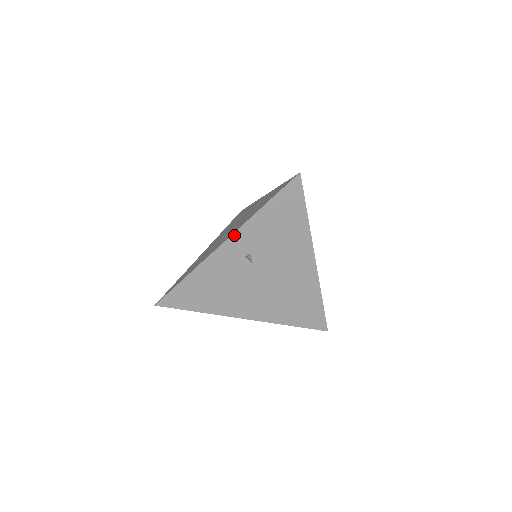
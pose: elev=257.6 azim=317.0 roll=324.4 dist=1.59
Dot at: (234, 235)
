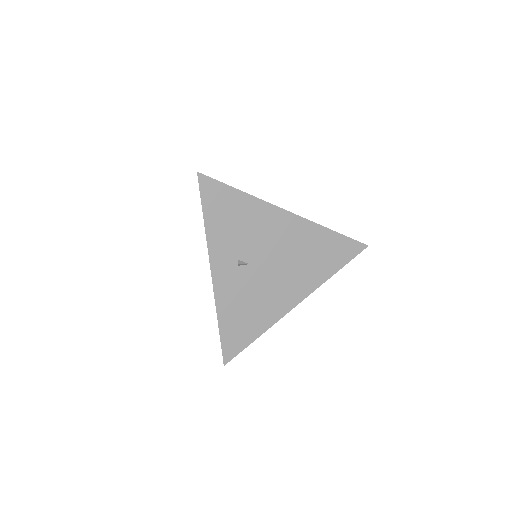
Dot at: (211, 261)
